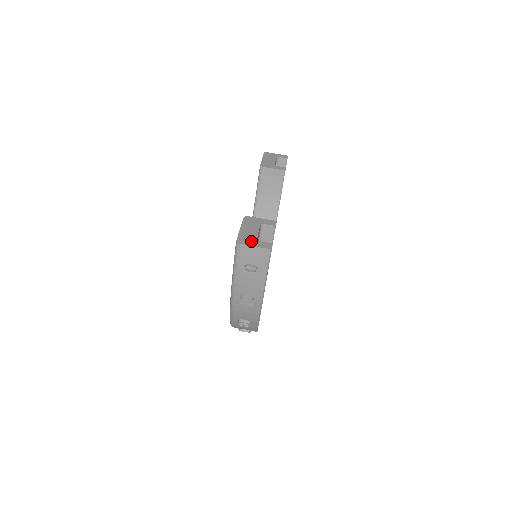
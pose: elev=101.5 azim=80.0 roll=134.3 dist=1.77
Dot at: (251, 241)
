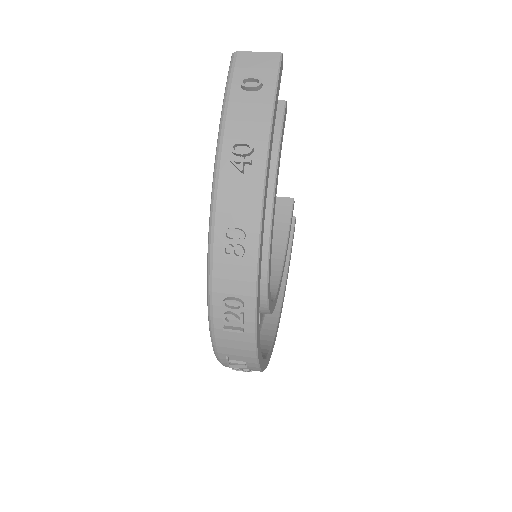
Dot at: occluded
